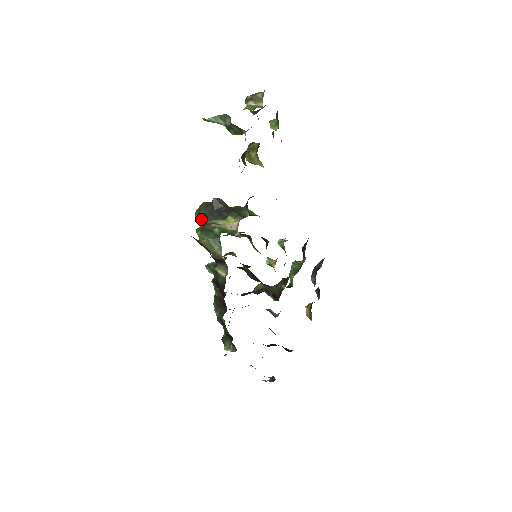
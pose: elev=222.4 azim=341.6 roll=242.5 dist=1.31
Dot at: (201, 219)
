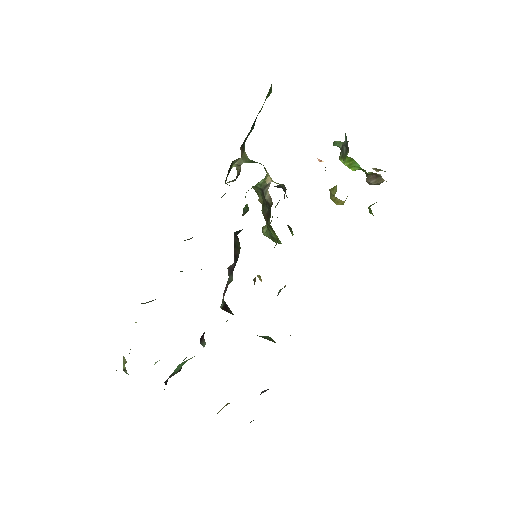
Dot at: occluded
